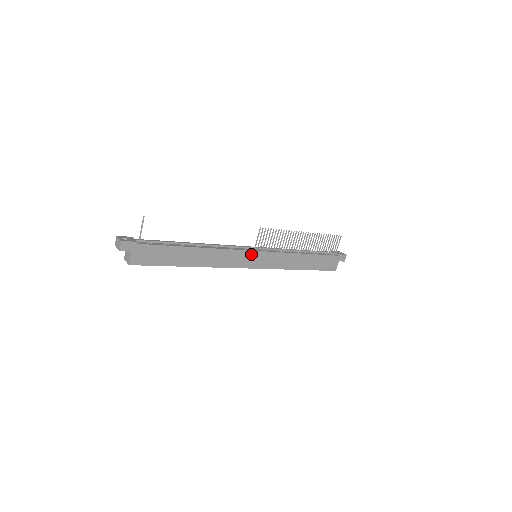
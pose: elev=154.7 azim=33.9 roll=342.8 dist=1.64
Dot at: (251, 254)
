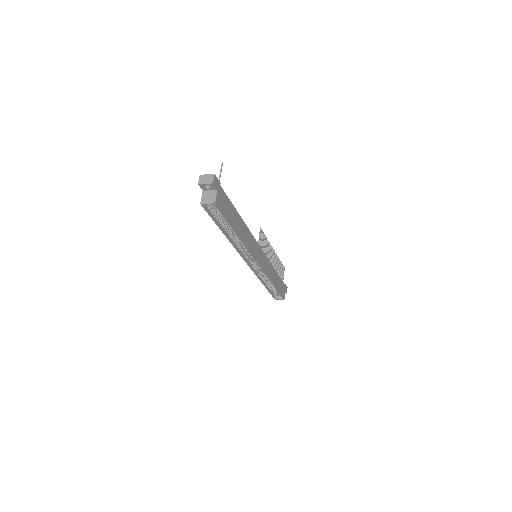
Dot at: (259, 249)
